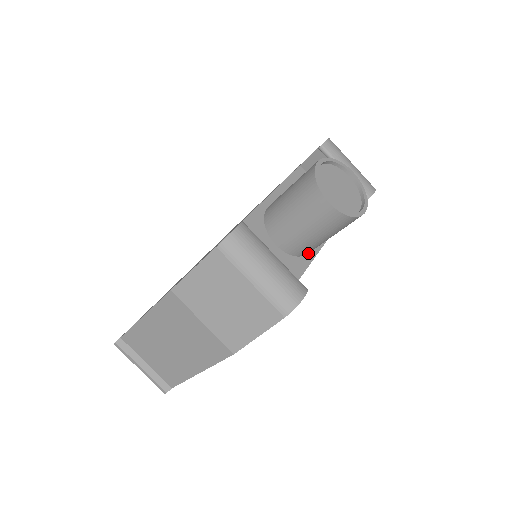
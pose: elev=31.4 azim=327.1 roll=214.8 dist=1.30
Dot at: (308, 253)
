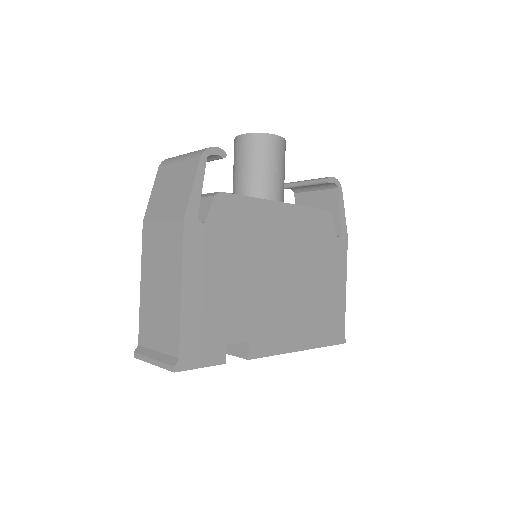
Dot at: occluded
